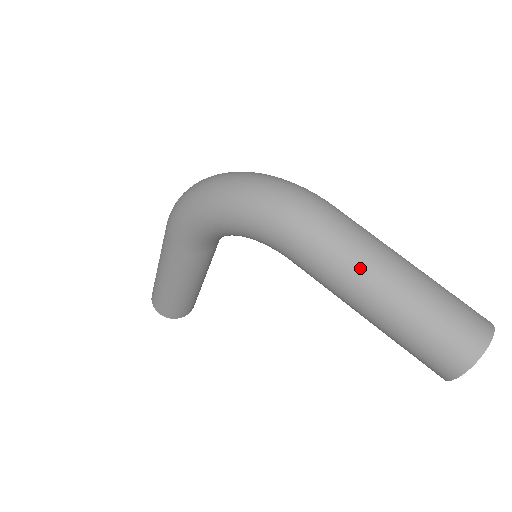
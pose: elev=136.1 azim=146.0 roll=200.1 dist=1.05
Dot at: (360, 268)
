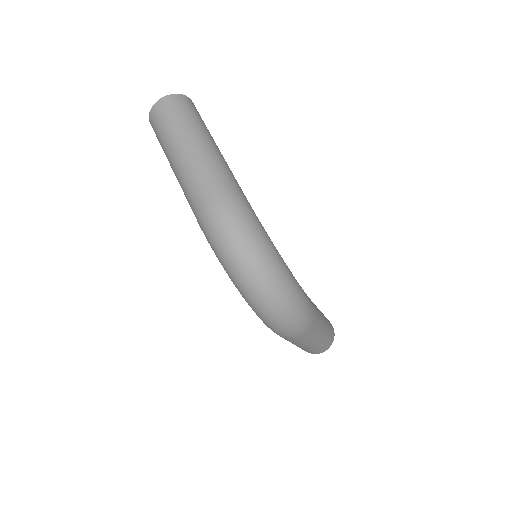
Dot at: occluded
